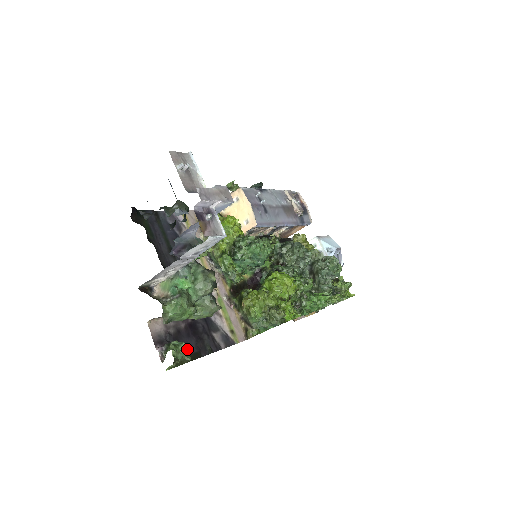
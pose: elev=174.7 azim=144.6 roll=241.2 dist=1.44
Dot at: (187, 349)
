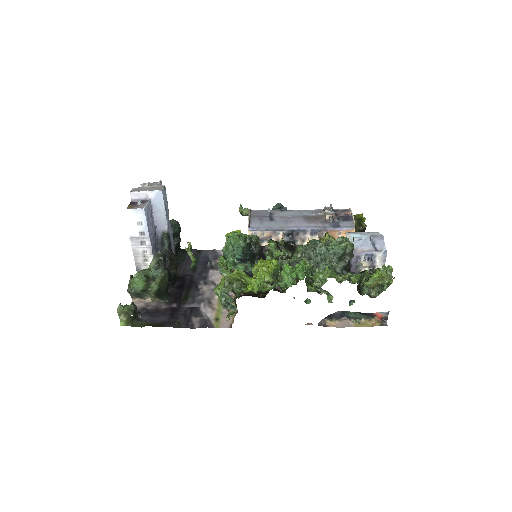
Dot at: (131, 305)
